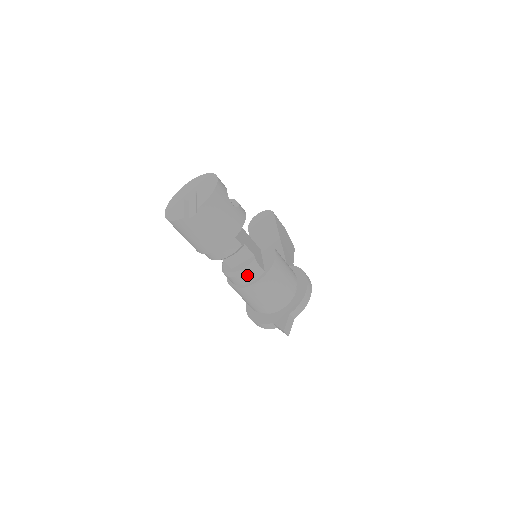
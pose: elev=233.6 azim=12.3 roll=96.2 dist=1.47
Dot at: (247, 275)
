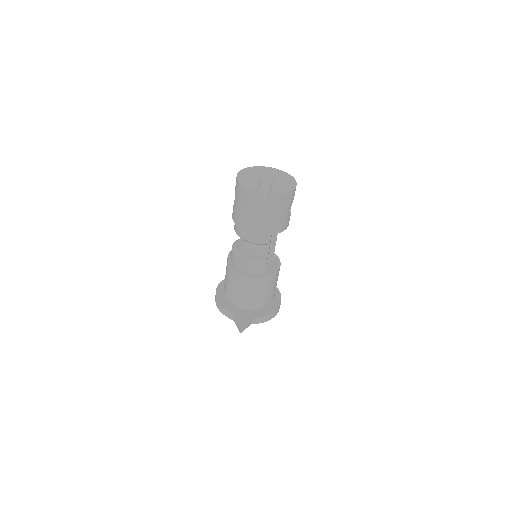
Dot at: (252, 266)
